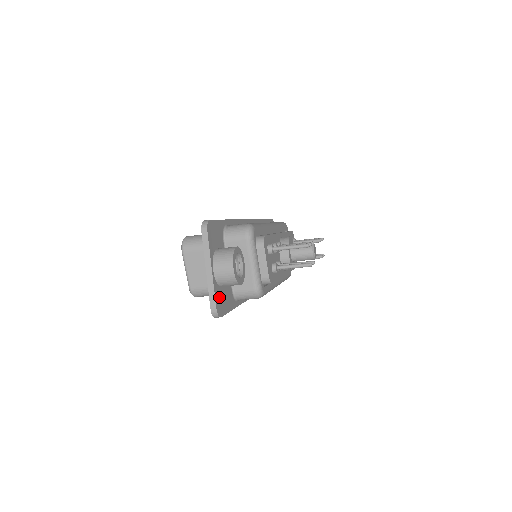
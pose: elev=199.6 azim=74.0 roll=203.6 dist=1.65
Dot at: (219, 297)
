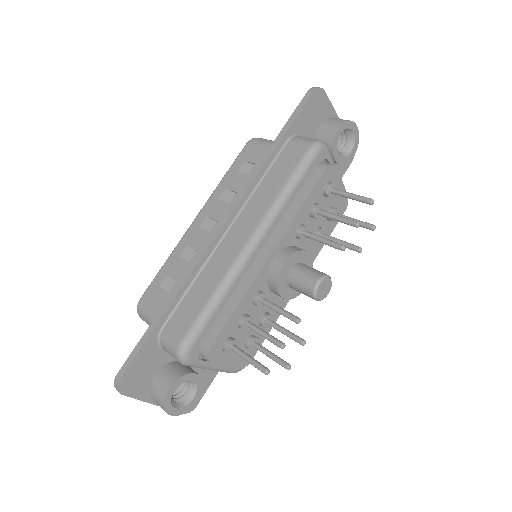
Dot at: occluded
